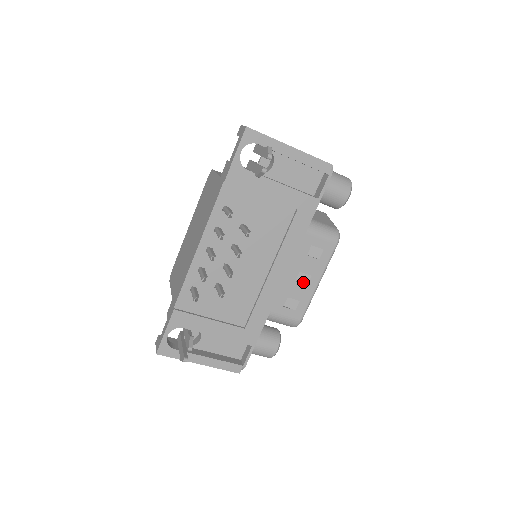
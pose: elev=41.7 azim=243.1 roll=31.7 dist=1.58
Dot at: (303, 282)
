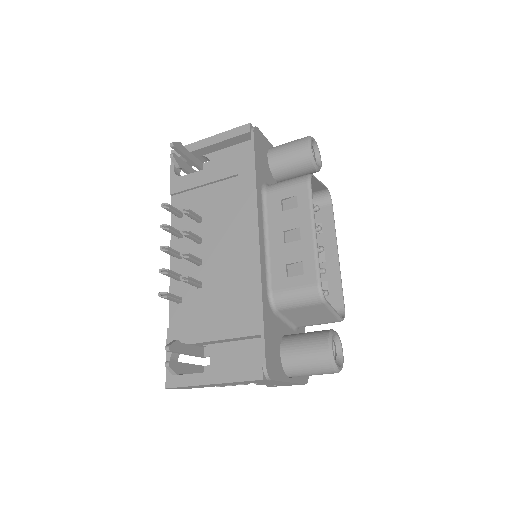
Dot at: (295, 240)
